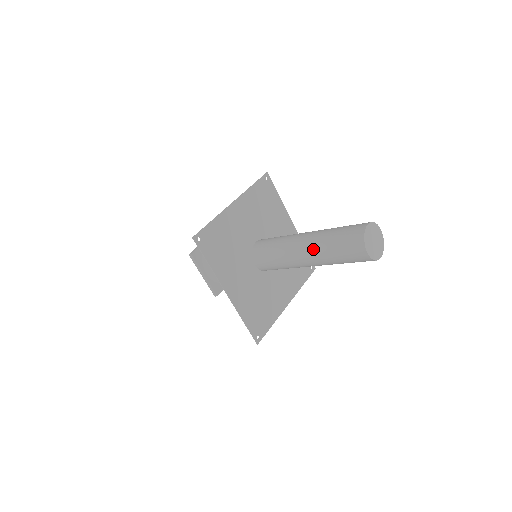
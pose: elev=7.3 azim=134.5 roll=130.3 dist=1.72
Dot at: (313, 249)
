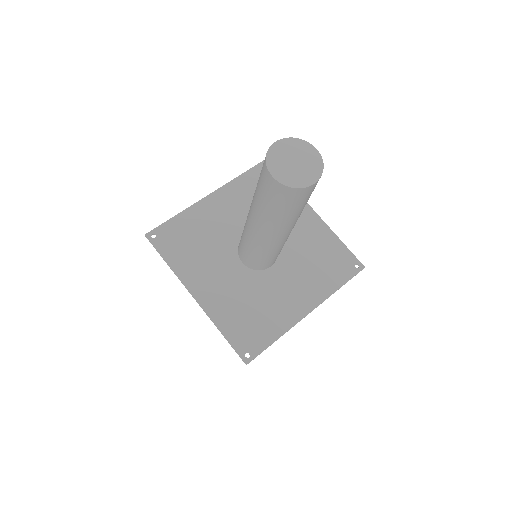
Dot at: (252, 209)
